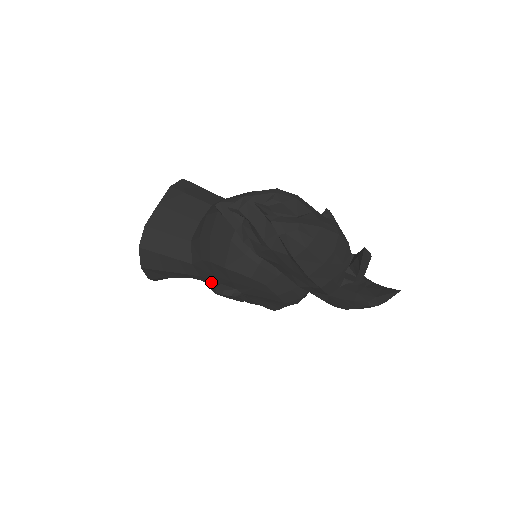
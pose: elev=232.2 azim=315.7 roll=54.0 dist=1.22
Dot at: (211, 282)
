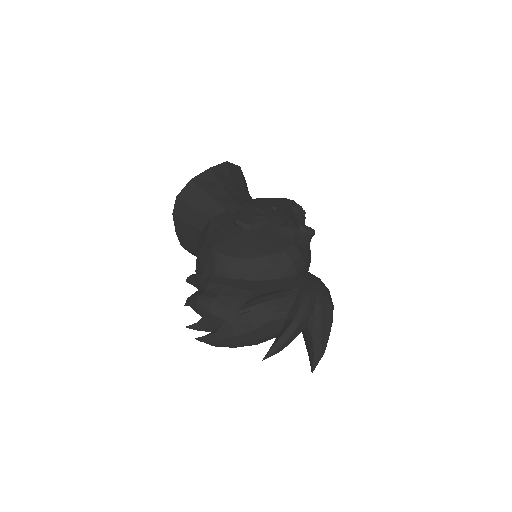
Dot at: occluded
